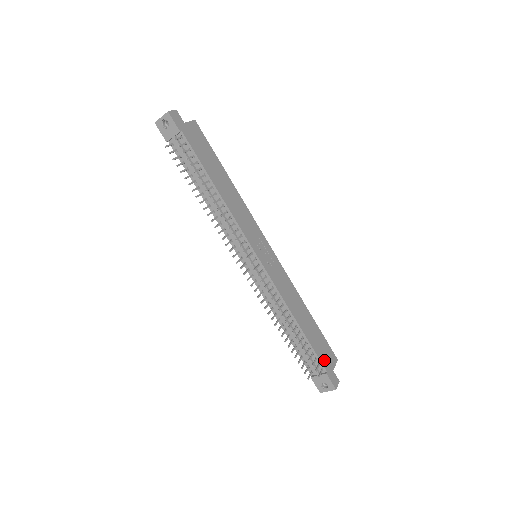
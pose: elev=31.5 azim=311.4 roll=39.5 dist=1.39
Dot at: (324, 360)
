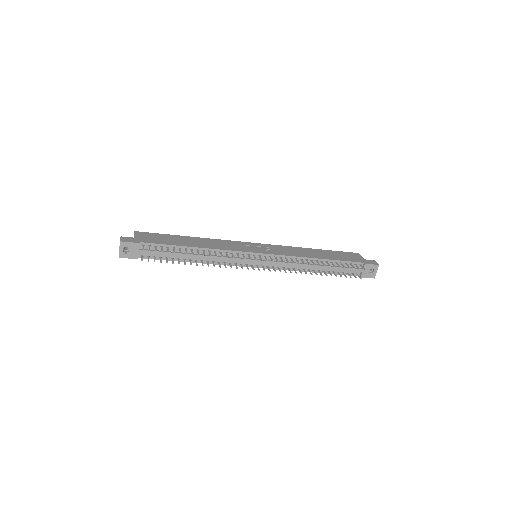
Dot at: (355, 260)
